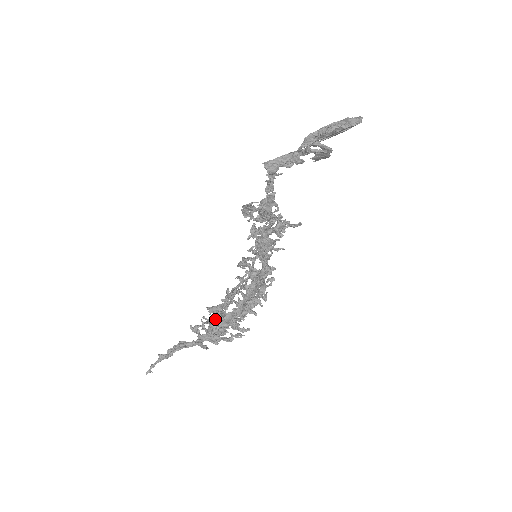
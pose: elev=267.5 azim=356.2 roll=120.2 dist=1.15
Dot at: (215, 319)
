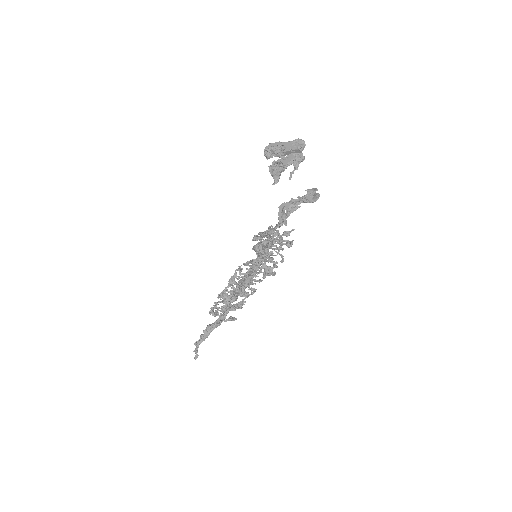
Dot at: (228, 300)
